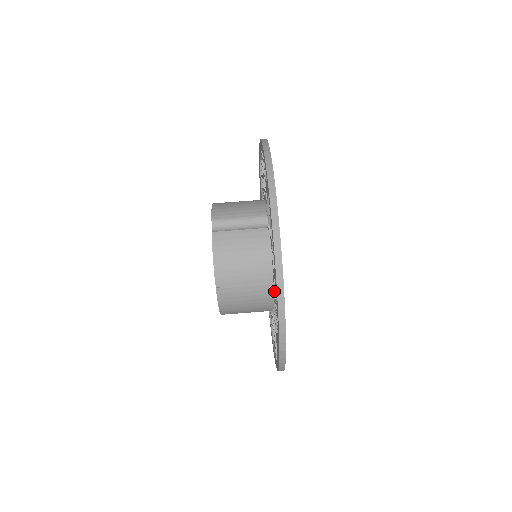
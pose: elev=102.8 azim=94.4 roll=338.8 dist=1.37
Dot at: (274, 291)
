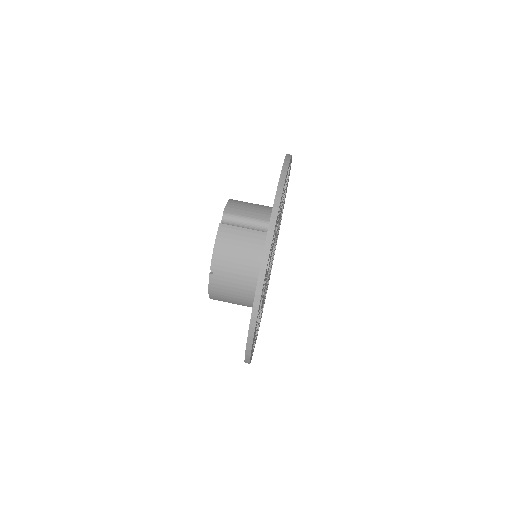
Dot at: occluded
